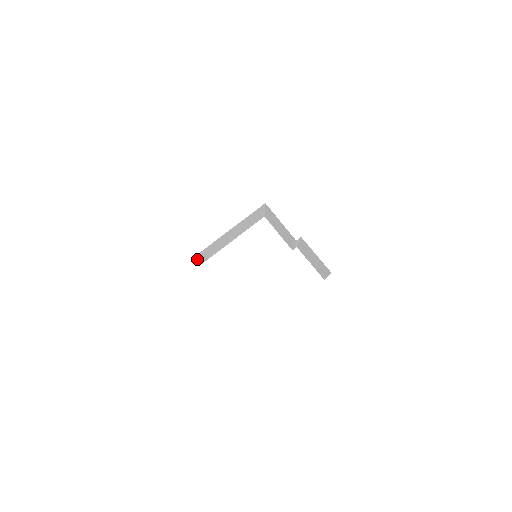
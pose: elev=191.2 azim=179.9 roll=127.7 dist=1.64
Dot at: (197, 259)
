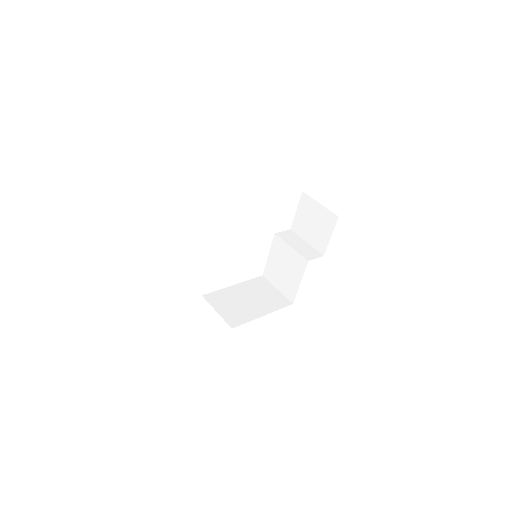
Dot at: (220, 314)
